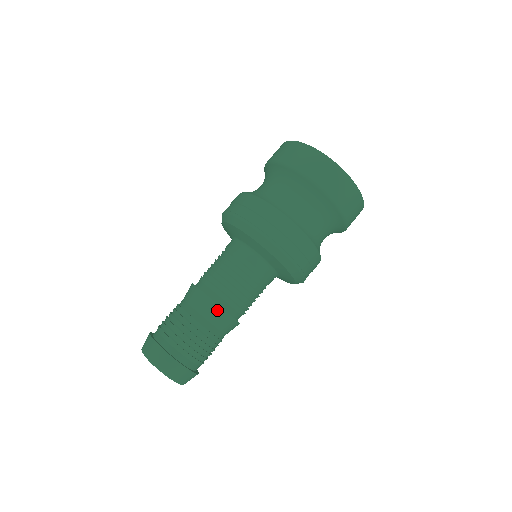
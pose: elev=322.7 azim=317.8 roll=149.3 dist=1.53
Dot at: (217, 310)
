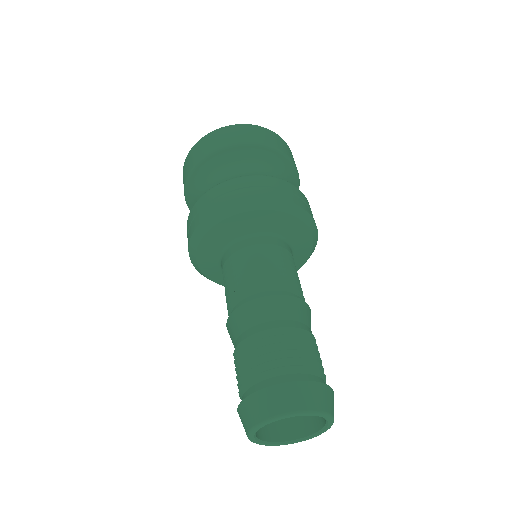
Dot at: (303, 306)
